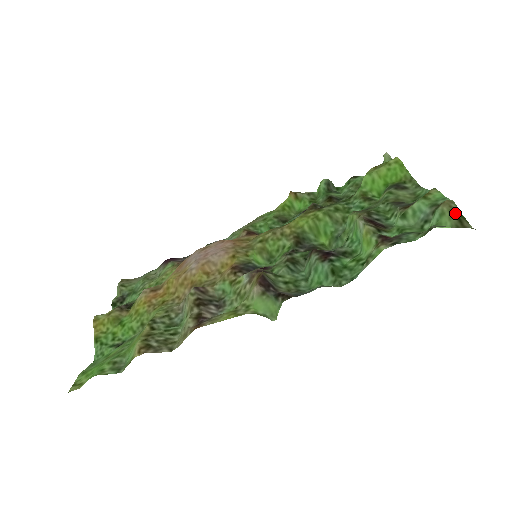
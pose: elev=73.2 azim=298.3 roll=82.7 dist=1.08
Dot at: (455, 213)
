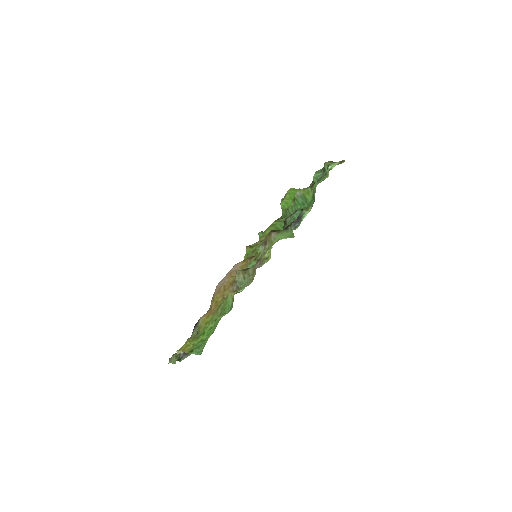
Dot at: (332, 162)
